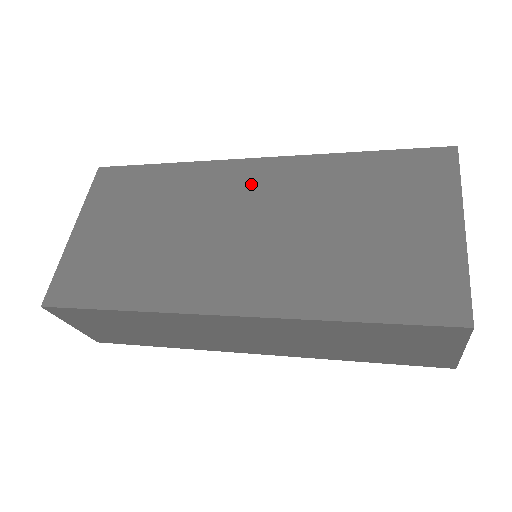
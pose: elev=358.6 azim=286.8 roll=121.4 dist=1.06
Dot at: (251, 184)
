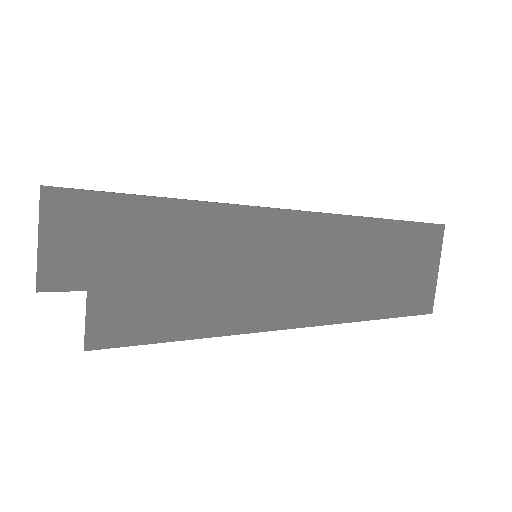
Dot at: occluded
